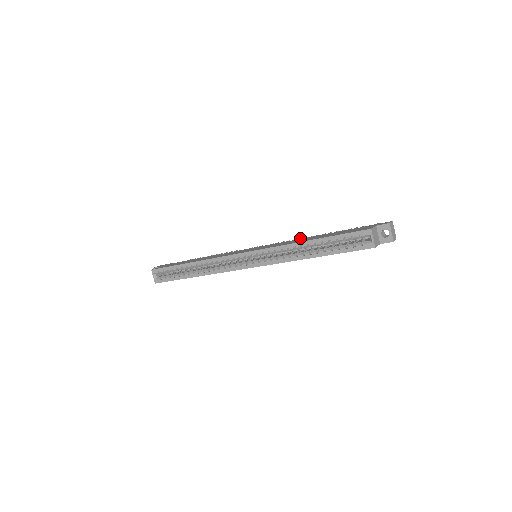
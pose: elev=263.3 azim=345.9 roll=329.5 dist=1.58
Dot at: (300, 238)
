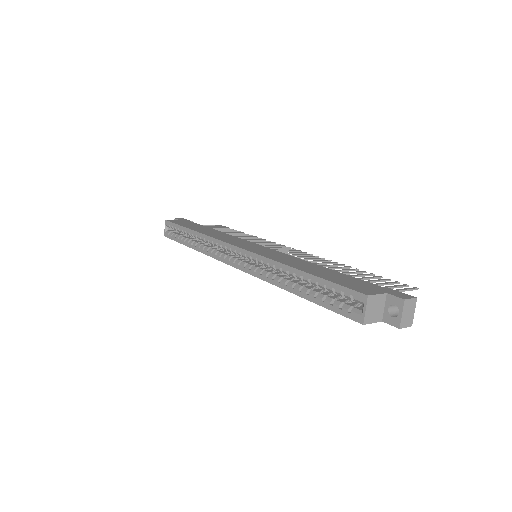
Dot at: occluded
